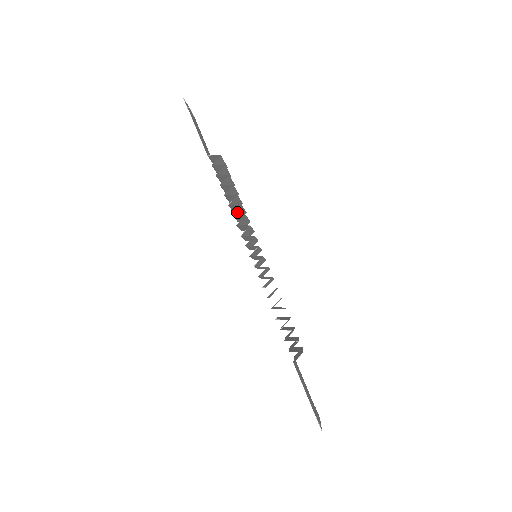
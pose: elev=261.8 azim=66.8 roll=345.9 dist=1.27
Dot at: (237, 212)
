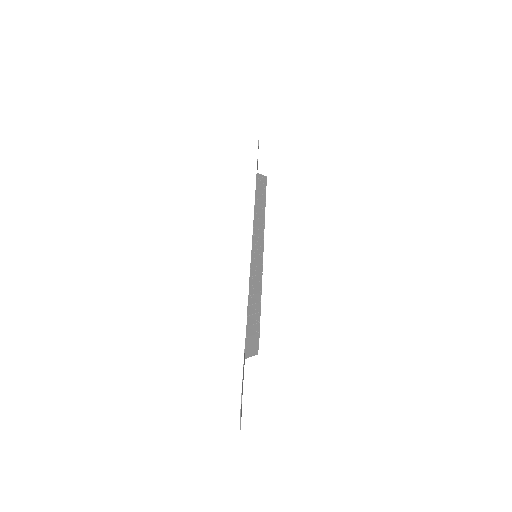
Dot at: occluded
